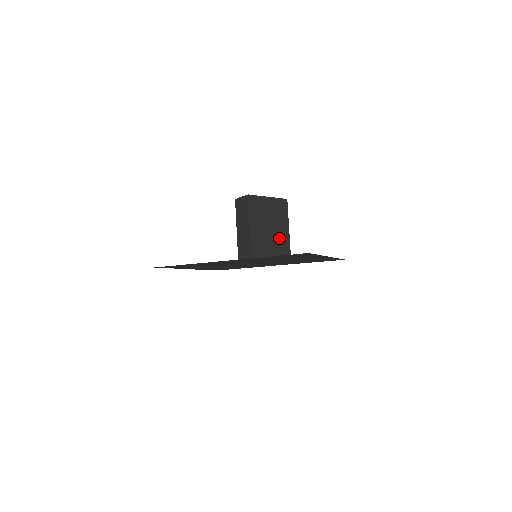
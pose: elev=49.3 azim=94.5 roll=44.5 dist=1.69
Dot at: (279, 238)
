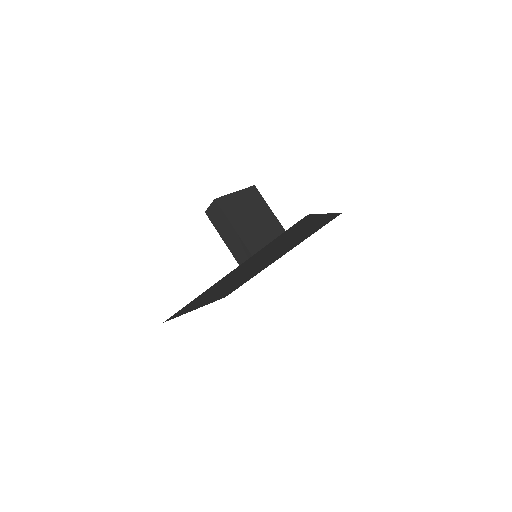
Dot at: (268, 225)
